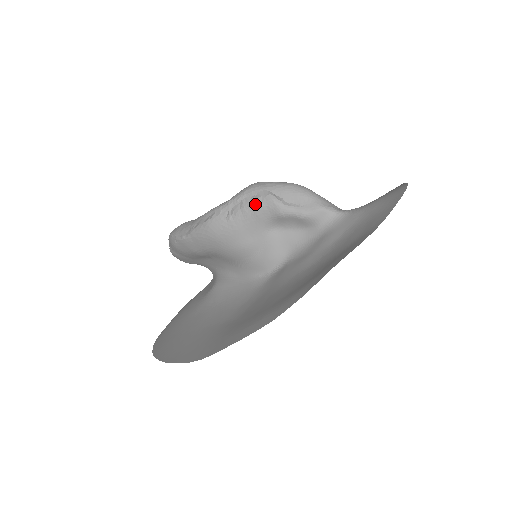
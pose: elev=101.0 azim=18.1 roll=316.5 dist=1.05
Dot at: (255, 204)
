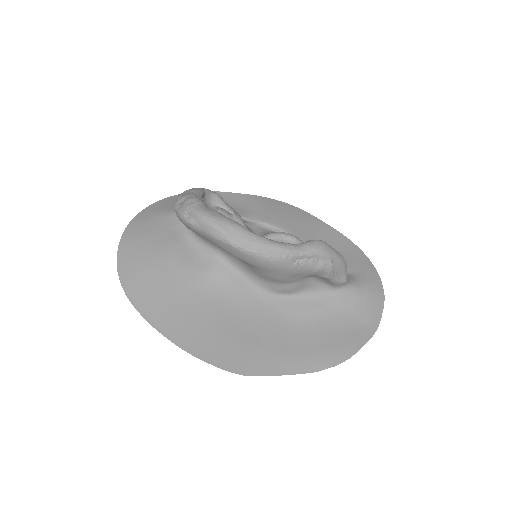
Dot at: (320, 267)
